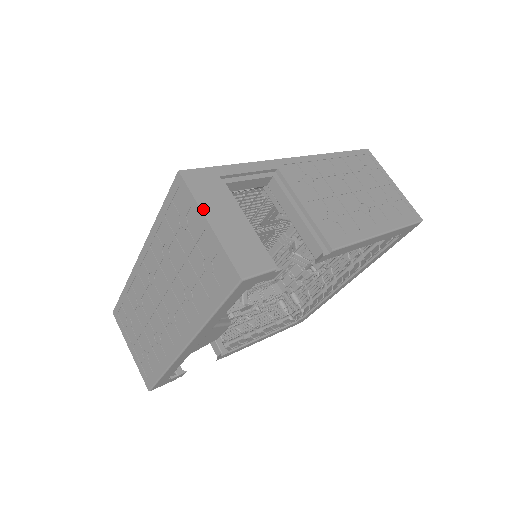
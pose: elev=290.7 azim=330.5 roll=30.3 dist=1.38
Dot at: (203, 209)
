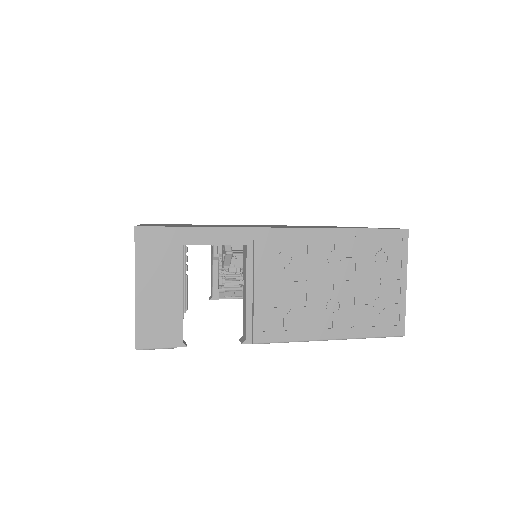
Dot at: (137, 274)
